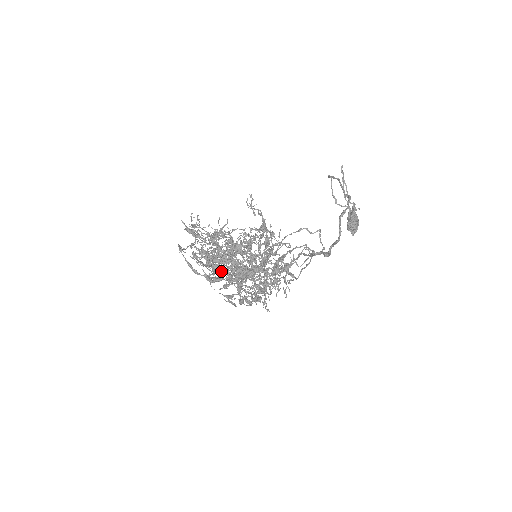
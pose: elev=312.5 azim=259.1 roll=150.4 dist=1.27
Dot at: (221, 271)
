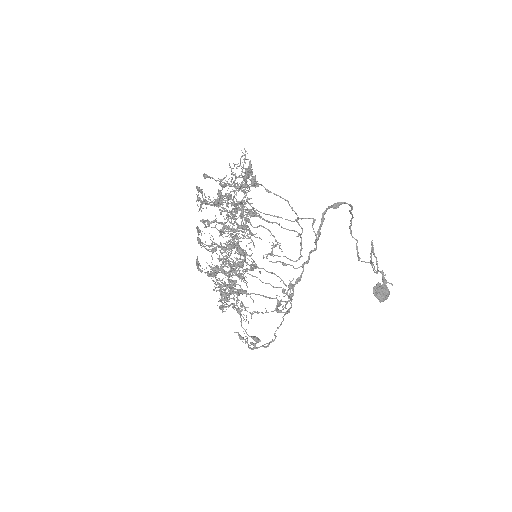
Dot at: occluded
